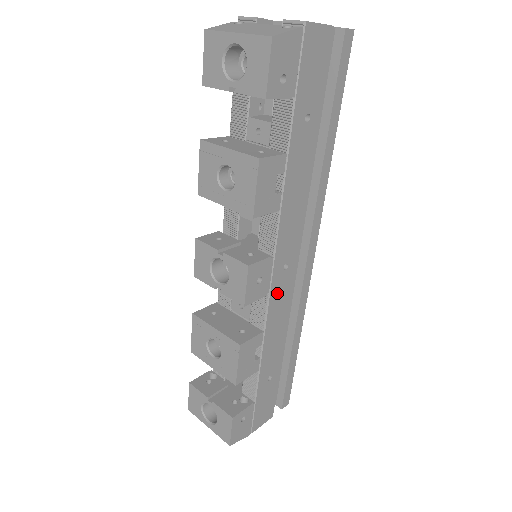
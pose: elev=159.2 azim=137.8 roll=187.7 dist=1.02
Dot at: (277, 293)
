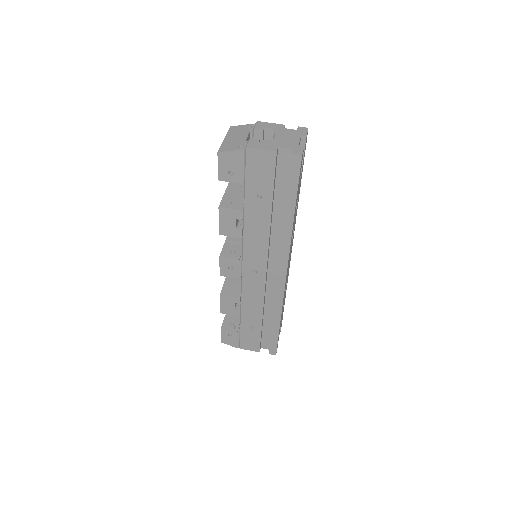
Dot at: (249, 282)
